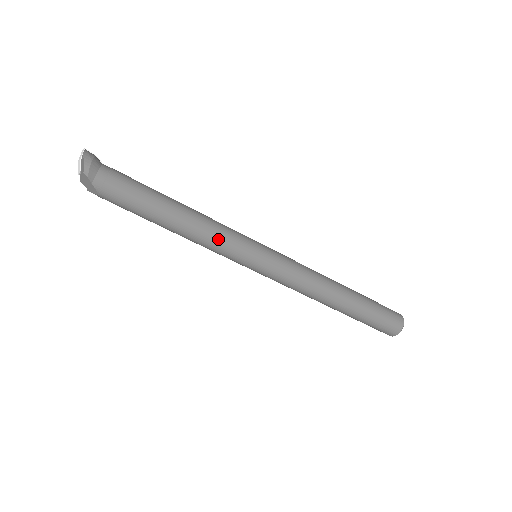
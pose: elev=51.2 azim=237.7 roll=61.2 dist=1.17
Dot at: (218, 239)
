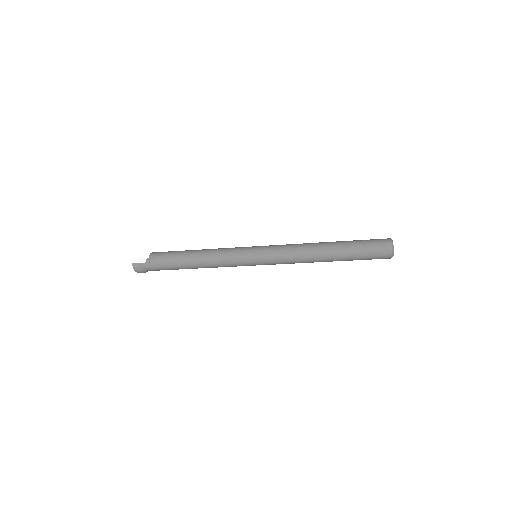
Dot at: occluded
